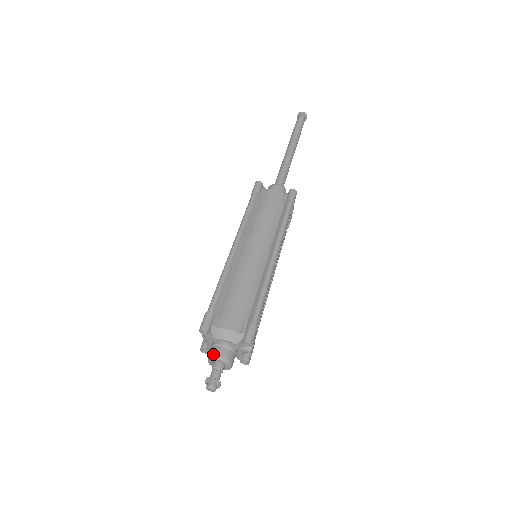
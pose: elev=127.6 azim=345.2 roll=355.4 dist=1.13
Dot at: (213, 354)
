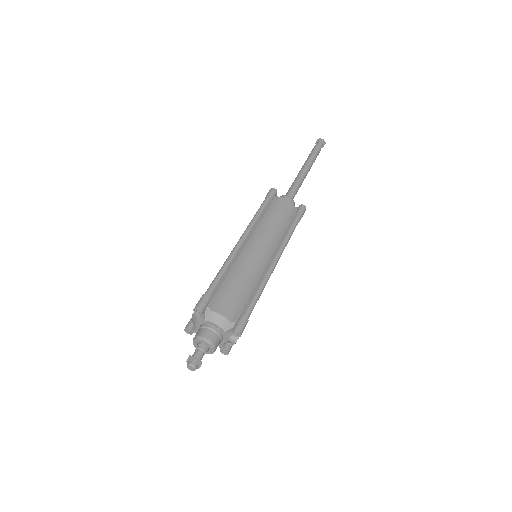
Dot at: (201, 335)
